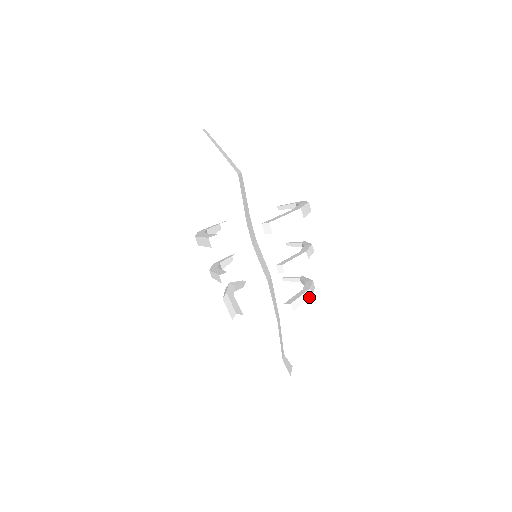
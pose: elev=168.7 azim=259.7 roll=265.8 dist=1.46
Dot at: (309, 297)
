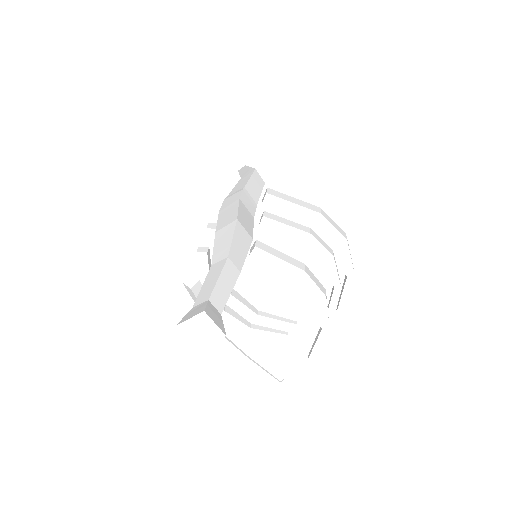
Dot at: (297, 266)
